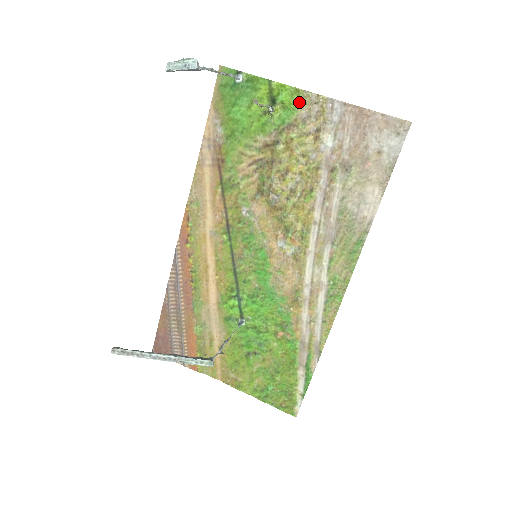
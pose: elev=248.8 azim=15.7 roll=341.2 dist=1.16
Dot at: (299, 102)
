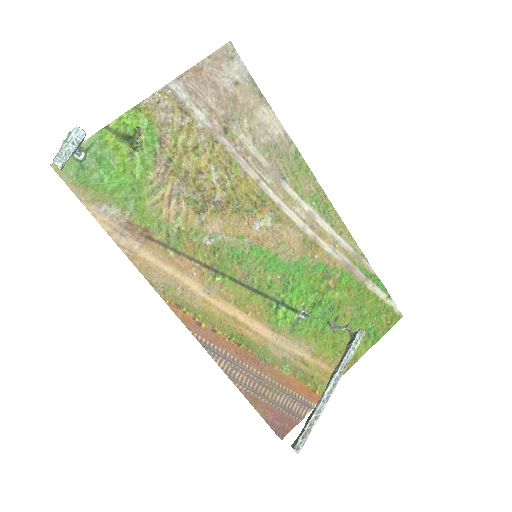
Dot at: (147, 115)
